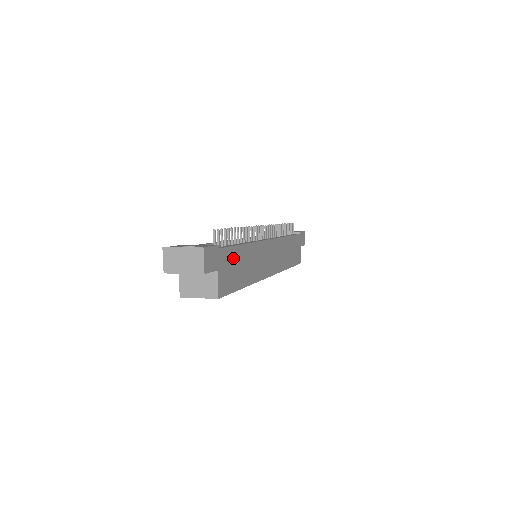
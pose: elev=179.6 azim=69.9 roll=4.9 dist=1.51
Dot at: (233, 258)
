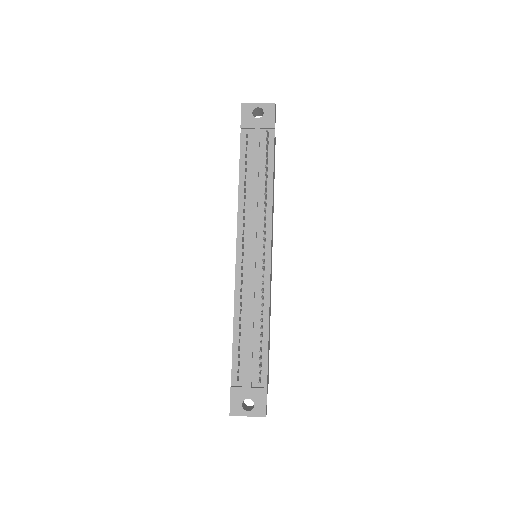
Dot at: (268, 356)
